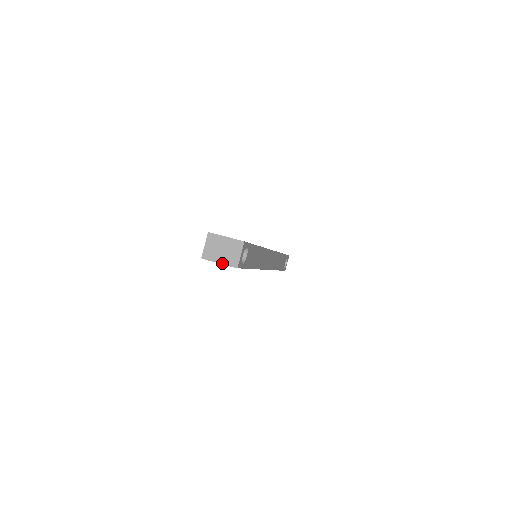
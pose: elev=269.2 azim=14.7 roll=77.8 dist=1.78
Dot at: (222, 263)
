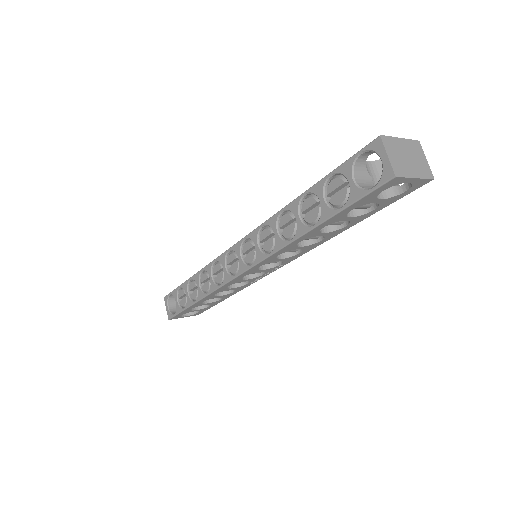
Dot at: (418, 177)
